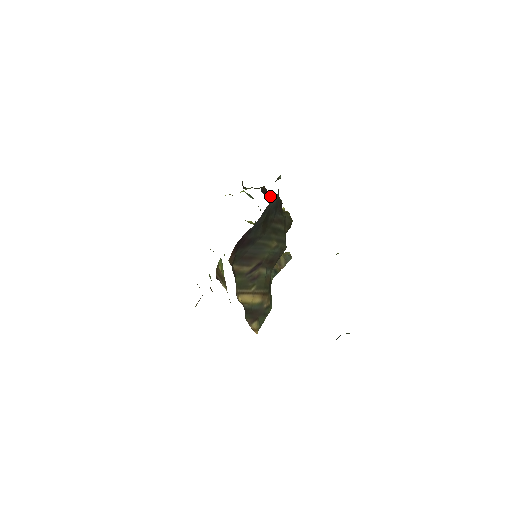
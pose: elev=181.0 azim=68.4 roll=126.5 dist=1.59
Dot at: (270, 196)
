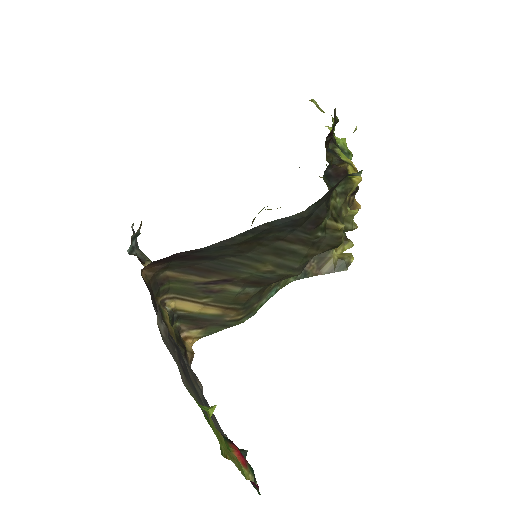
Dot at: (347, 183)
